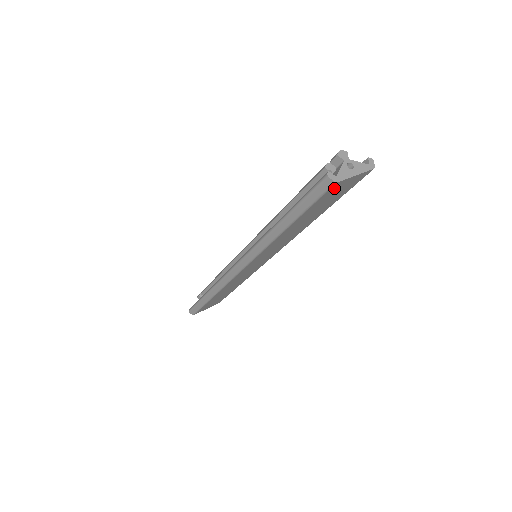
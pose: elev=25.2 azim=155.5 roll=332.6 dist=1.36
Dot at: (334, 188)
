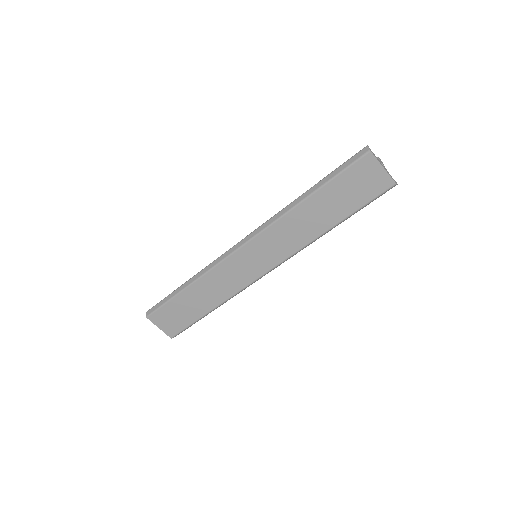
Dot at: (365, 164)
